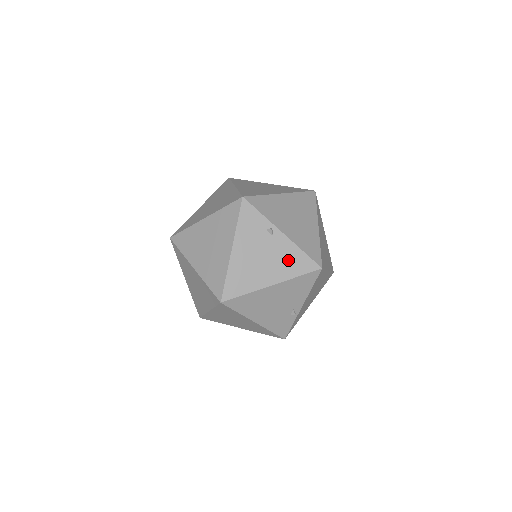
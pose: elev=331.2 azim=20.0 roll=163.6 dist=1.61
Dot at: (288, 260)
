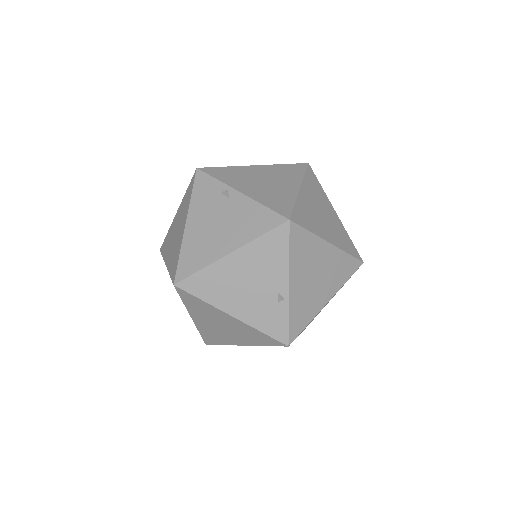
Dot at: (247, 220)
